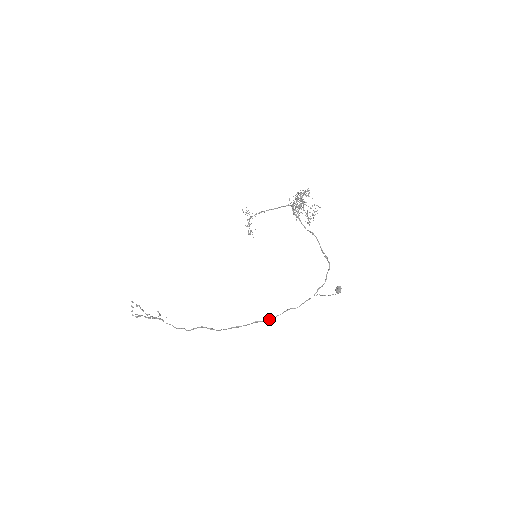
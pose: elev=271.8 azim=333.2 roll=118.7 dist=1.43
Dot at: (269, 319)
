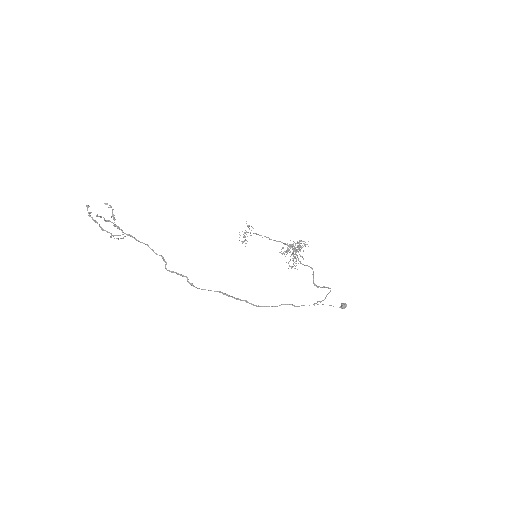
Dot at: occluded
